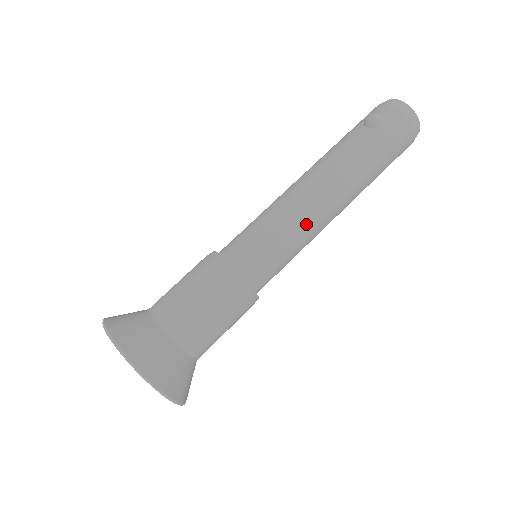
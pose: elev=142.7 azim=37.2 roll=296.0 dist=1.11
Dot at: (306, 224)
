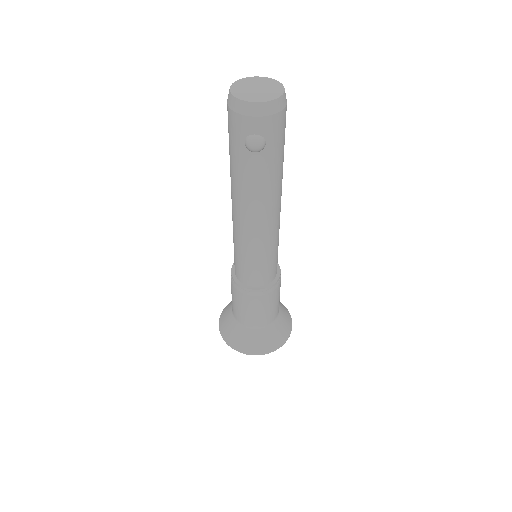
Dot at: (277, 233)
